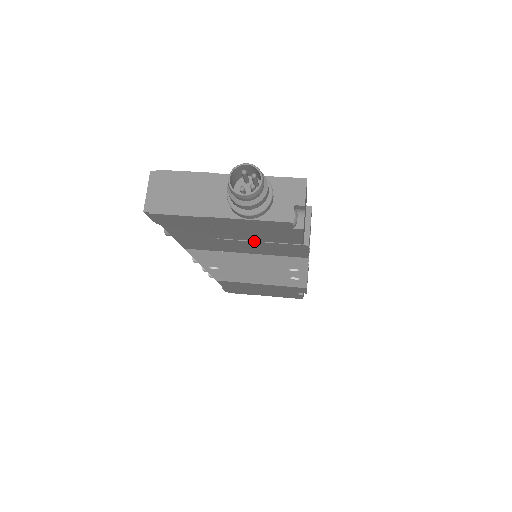
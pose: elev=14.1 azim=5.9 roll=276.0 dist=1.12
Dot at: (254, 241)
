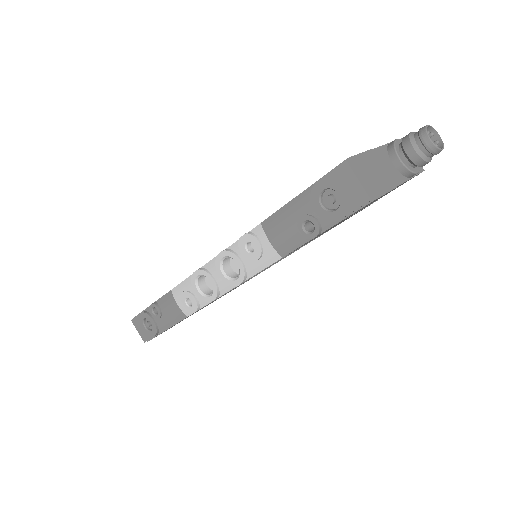
Dot at: occluded
